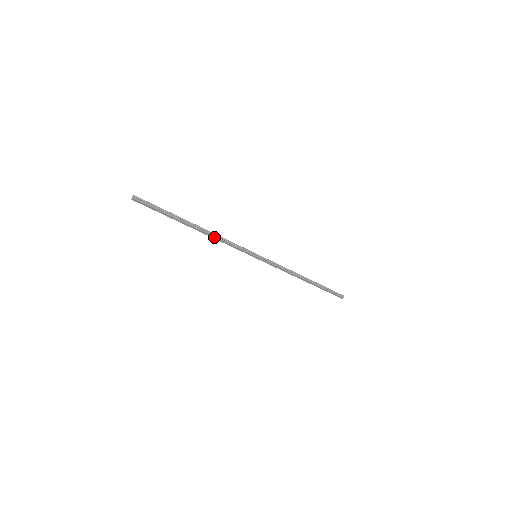
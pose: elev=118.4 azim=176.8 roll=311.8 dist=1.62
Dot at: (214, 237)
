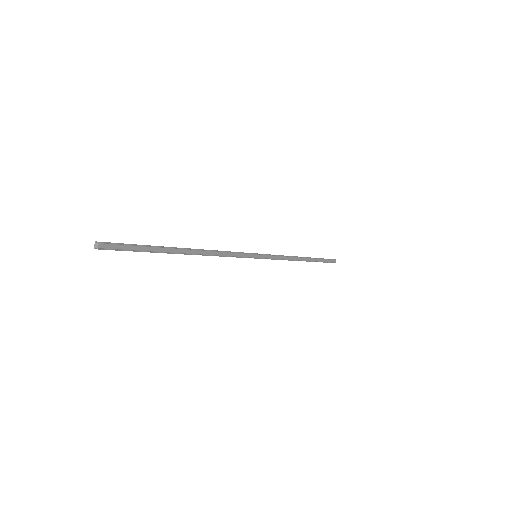
Dot at: (211, 252)
